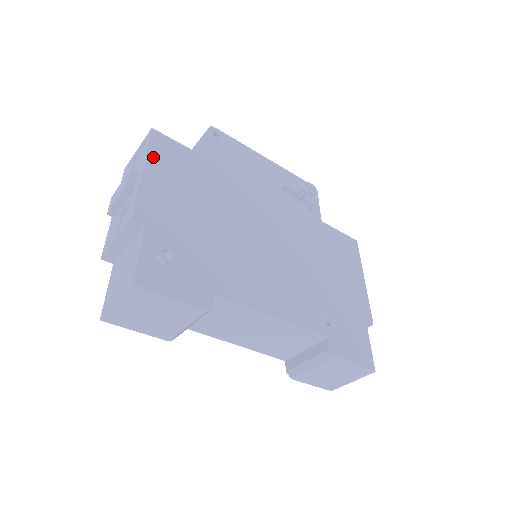
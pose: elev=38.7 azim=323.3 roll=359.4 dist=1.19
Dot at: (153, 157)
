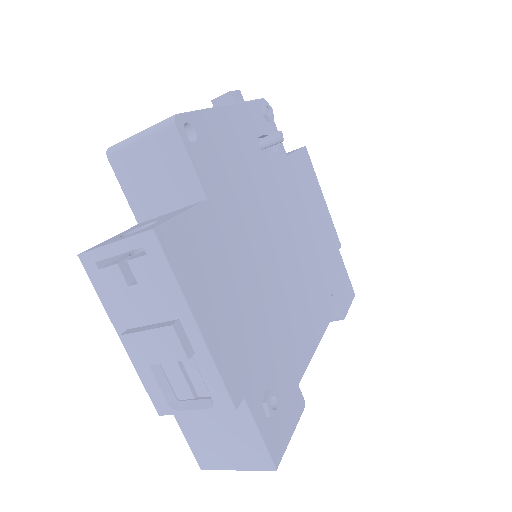
Dot at: (188, 286)
